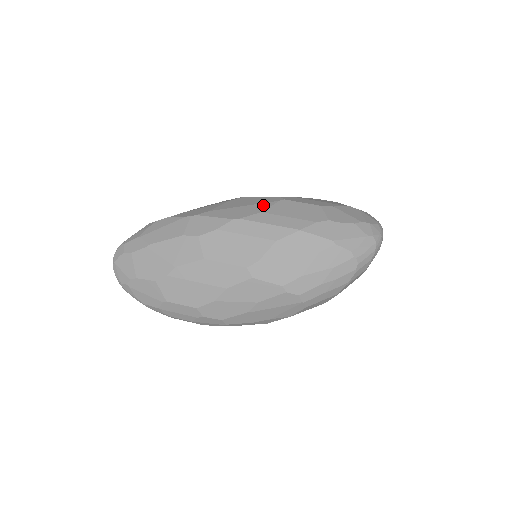
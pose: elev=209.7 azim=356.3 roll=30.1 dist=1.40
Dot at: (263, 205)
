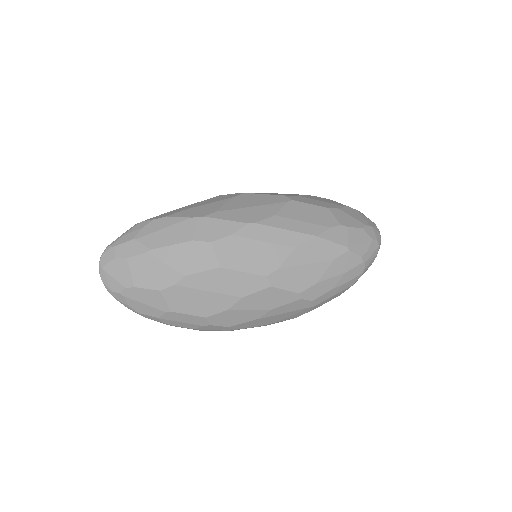
Dot at: (273, 206)
